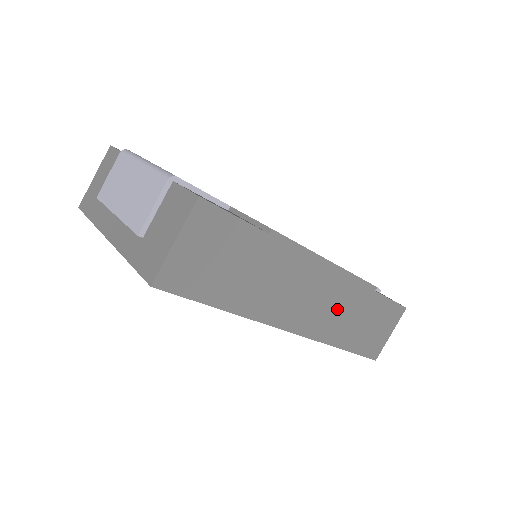
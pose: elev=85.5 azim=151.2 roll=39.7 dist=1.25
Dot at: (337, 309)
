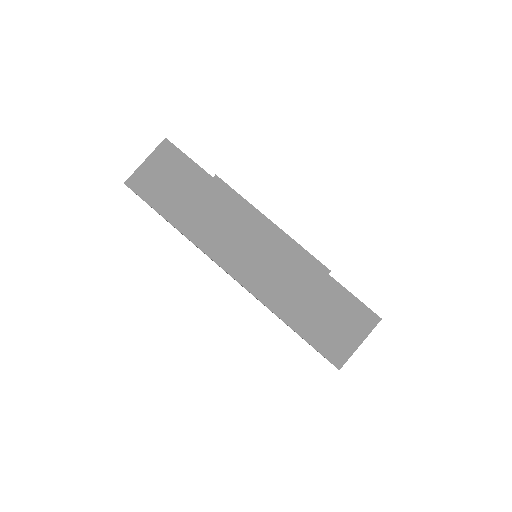
Dot at: (280, 273)
